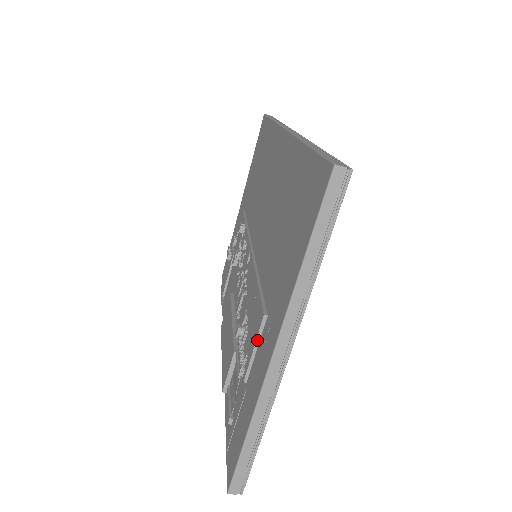
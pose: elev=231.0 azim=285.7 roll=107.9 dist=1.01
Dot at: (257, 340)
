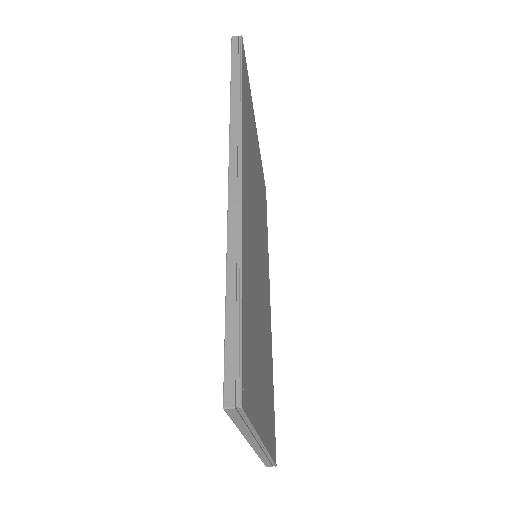
Dot at: occluded
